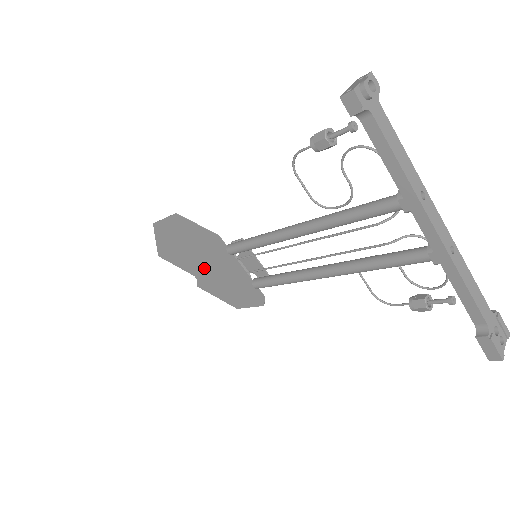
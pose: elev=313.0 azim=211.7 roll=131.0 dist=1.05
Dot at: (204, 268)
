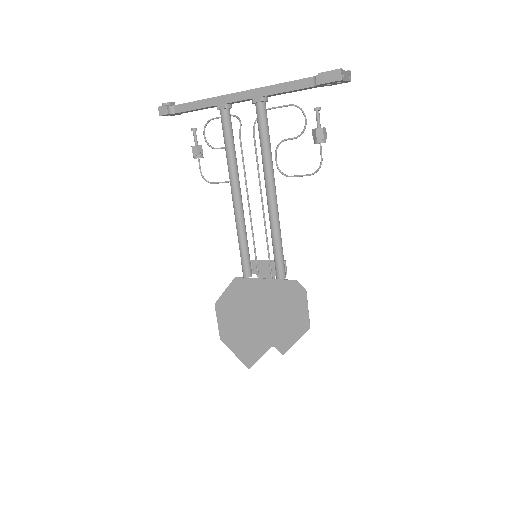
Dot at: (263, 325)
